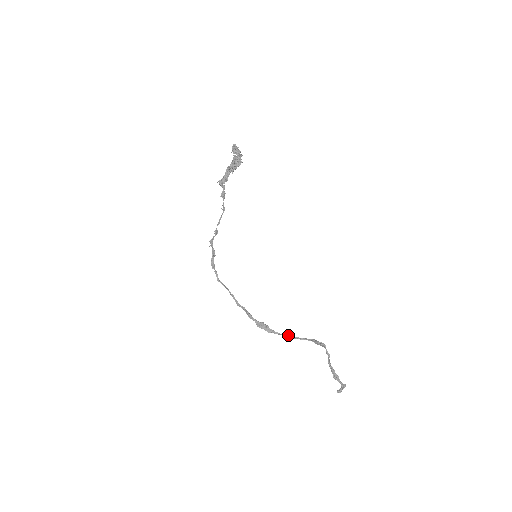
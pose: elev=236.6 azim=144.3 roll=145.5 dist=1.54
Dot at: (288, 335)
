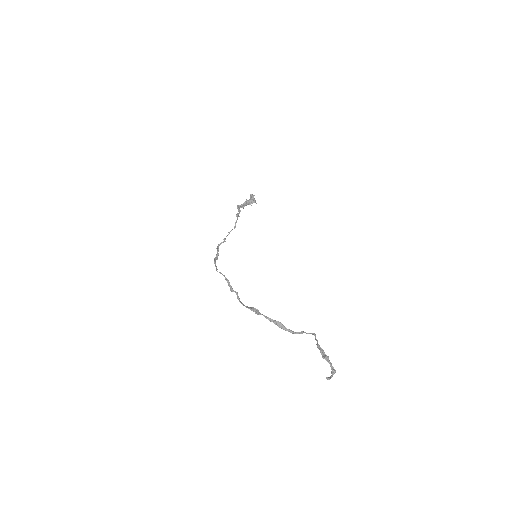
Dot at: occluded
